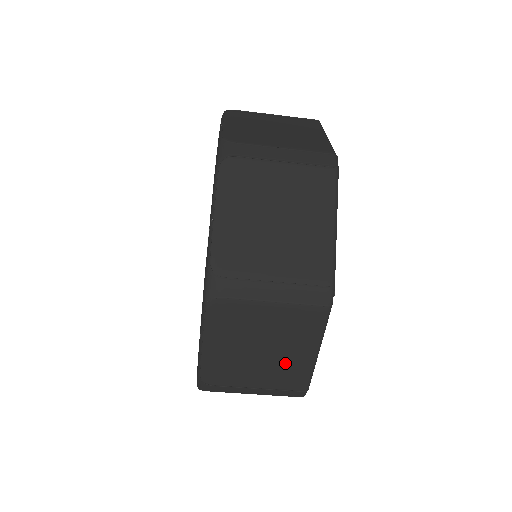
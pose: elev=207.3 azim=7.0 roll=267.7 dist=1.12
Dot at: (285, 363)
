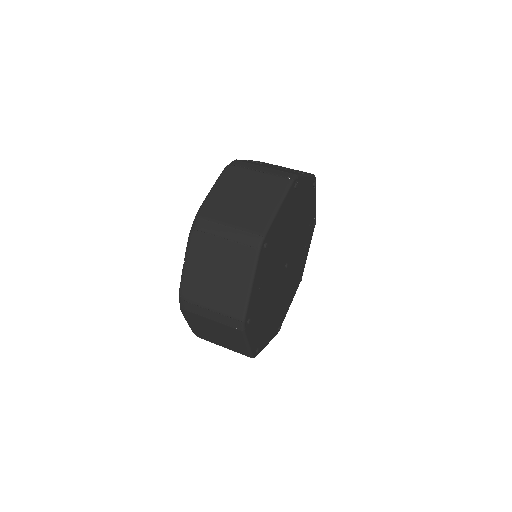
Dot at: (230, 291)
